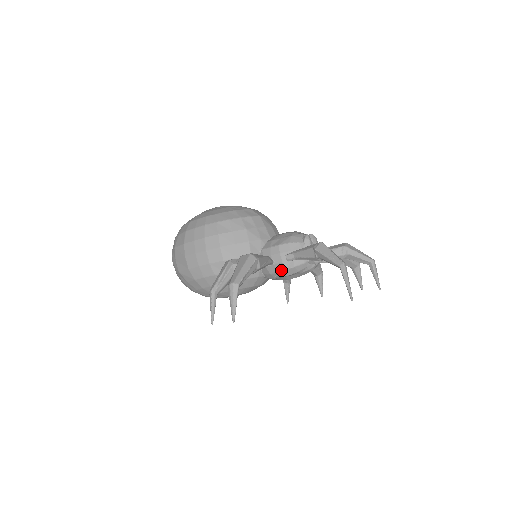
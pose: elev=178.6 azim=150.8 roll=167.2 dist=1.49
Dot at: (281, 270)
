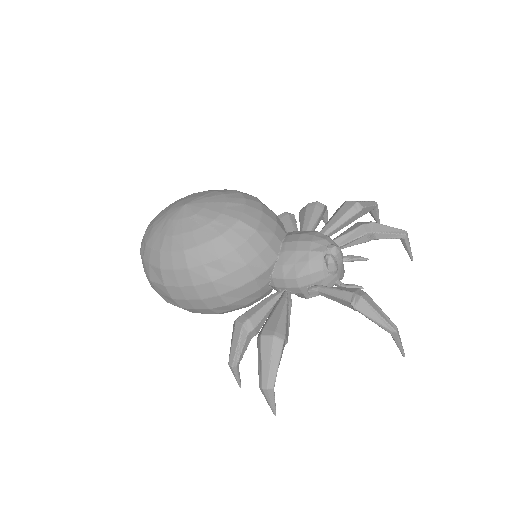
Dot at: (301, 296)
